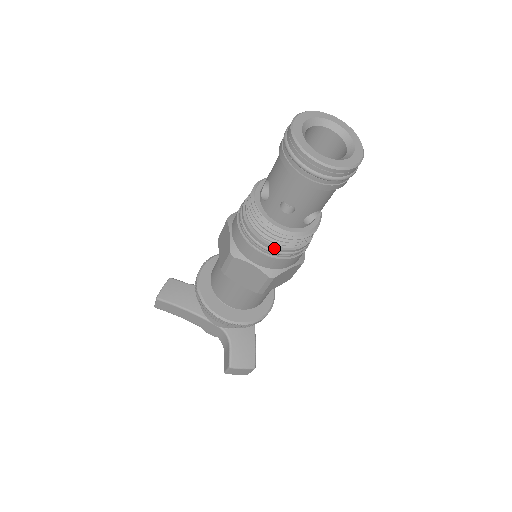
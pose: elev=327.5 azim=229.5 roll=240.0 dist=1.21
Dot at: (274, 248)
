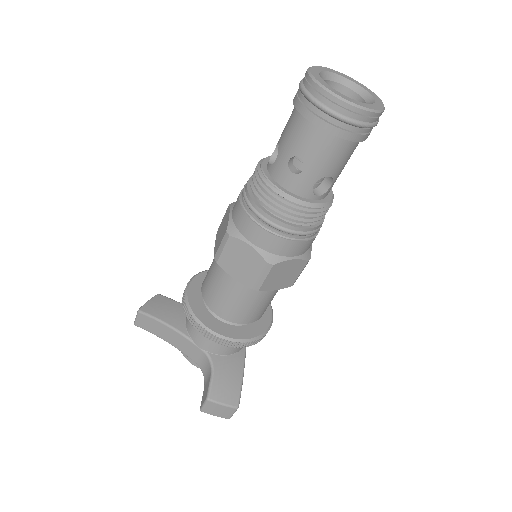
Dot at: (276, 220)
